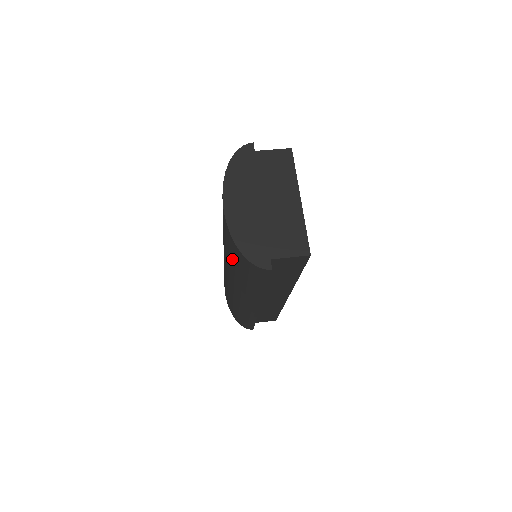
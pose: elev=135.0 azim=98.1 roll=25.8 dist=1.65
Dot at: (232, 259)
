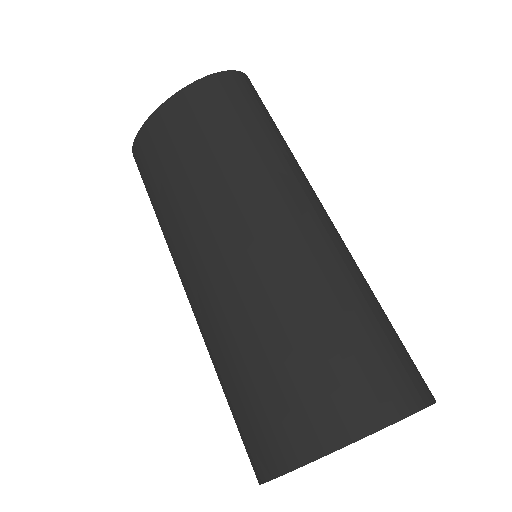
Dot at: (223, 123)
